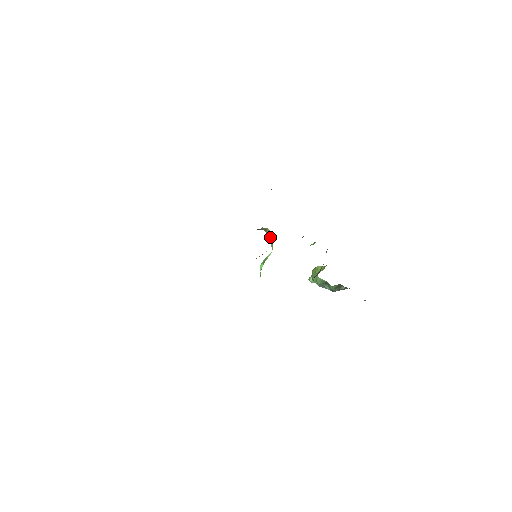
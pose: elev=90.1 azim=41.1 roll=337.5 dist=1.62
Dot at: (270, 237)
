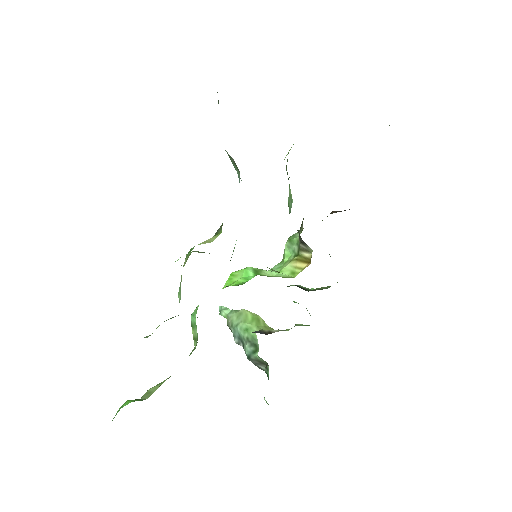
Dot at: (299, 262)
